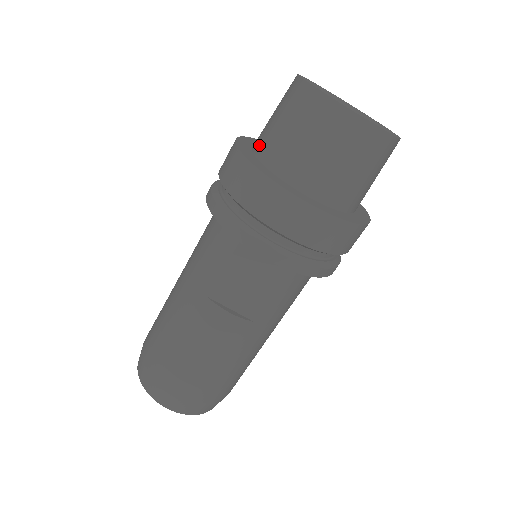
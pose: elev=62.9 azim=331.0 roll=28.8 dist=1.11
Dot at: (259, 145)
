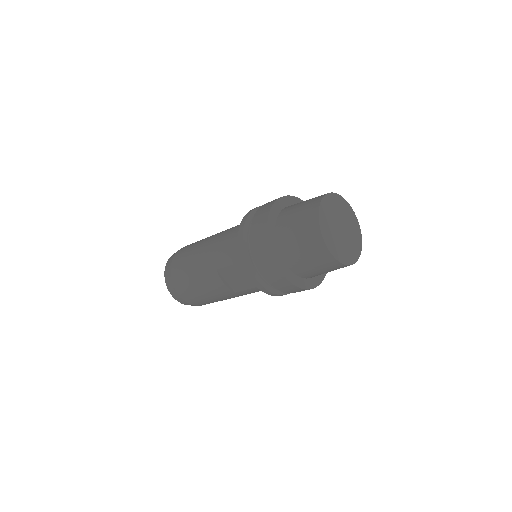
Dot at: (281, 222)
